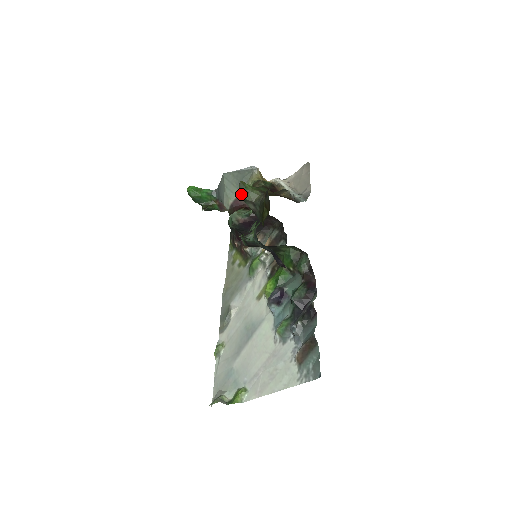
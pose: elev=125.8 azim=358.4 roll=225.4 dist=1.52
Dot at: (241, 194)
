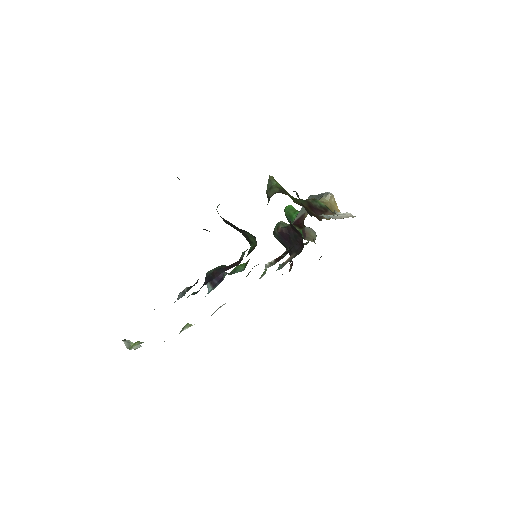
Dot at: (268, 189)
